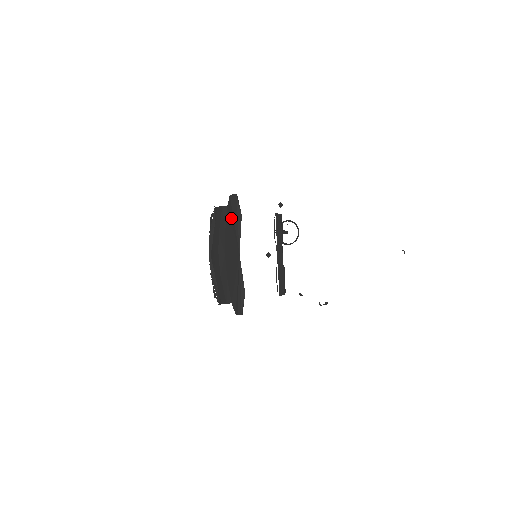
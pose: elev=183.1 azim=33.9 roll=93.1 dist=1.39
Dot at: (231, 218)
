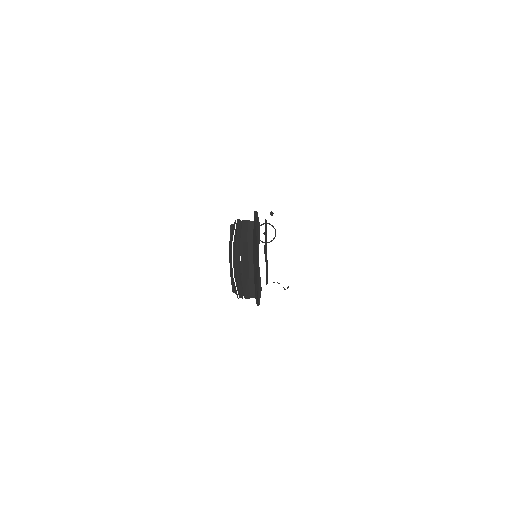
Dot at: (255, 230)
